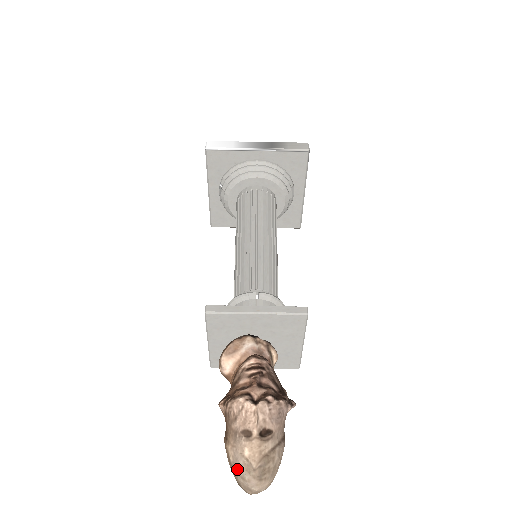
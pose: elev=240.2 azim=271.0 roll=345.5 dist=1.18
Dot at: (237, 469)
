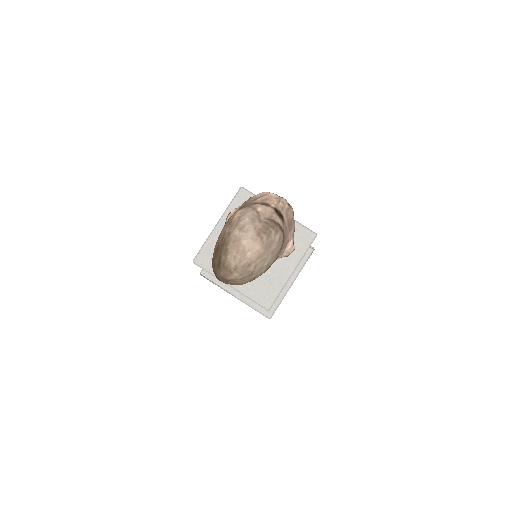
Dot at: (241, 219)
